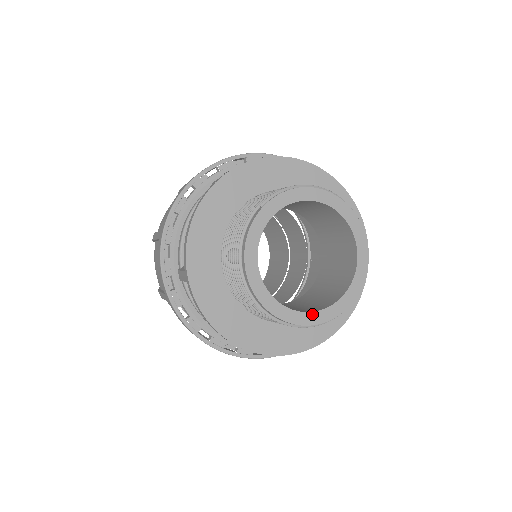
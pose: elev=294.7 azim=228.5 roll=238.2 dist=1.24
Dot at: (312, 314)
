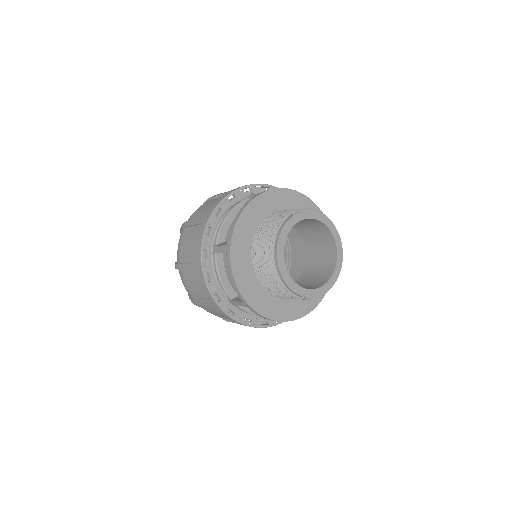
Dot at: (306, 290)
